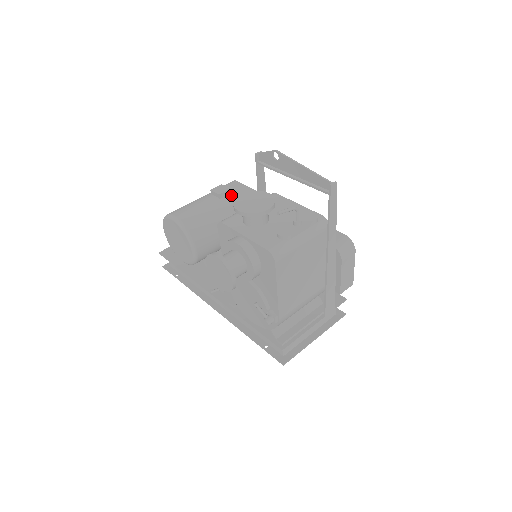
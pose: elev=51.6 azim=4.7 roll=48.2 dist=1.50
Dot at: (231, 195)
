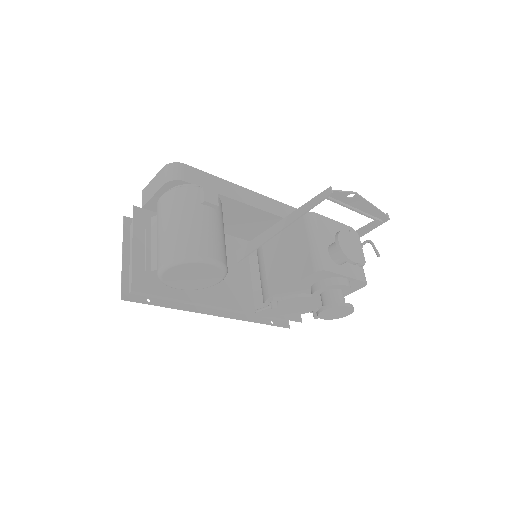
Dot at: occluded
